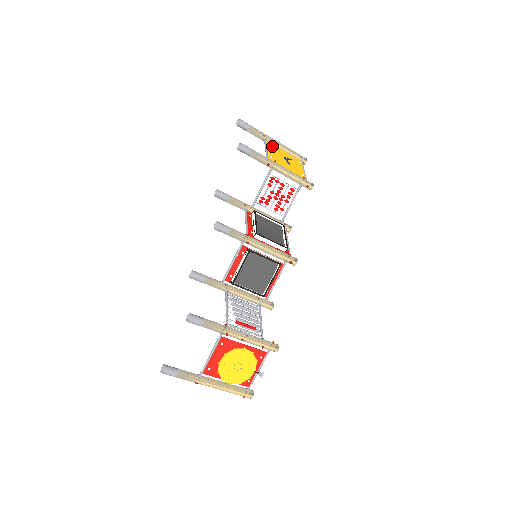
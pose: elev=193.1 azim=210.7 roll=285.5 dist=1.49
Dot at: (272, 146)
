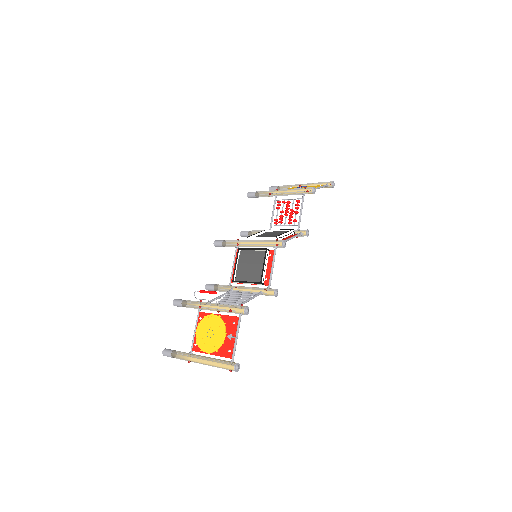
Dot at: occluded
